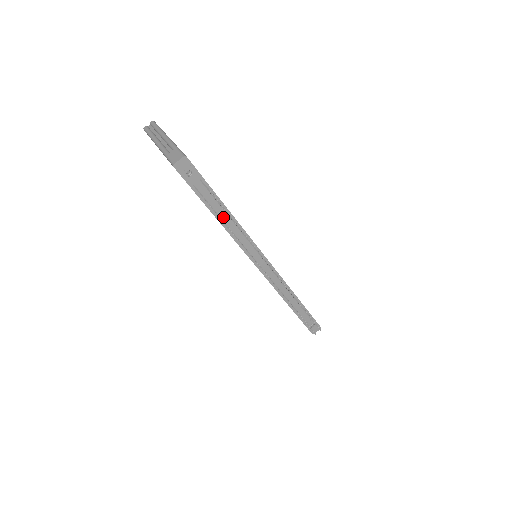
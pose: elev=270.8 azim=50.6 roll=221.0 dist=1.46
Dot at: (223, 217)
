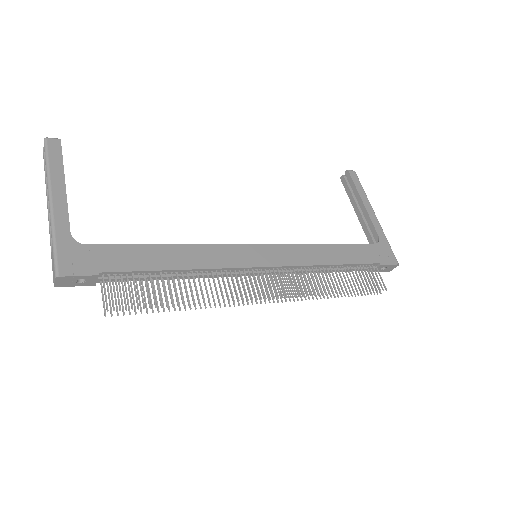
Dot at: (167, 278)
